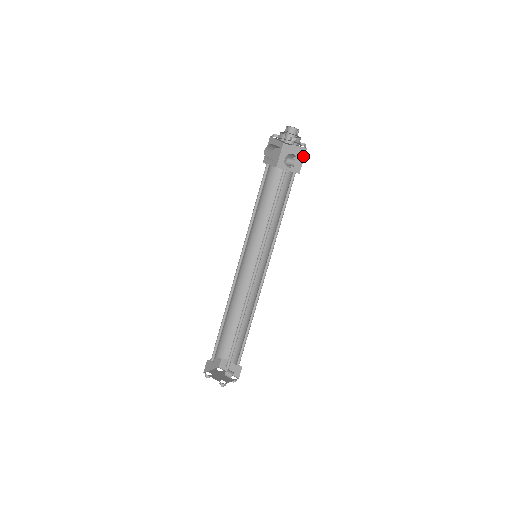
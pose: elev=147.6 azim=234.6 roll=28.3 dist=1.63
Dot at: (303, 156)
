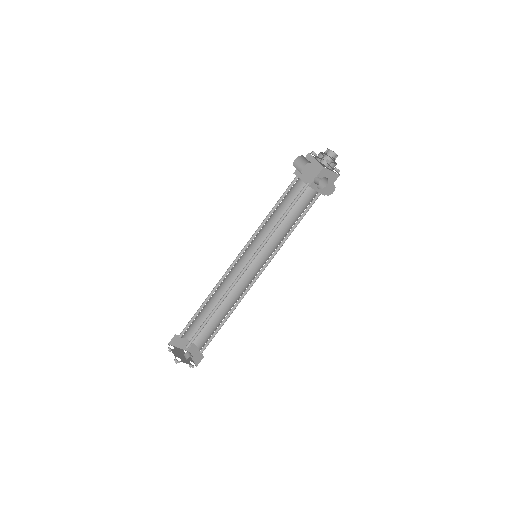
Dot at: (334, 181)
